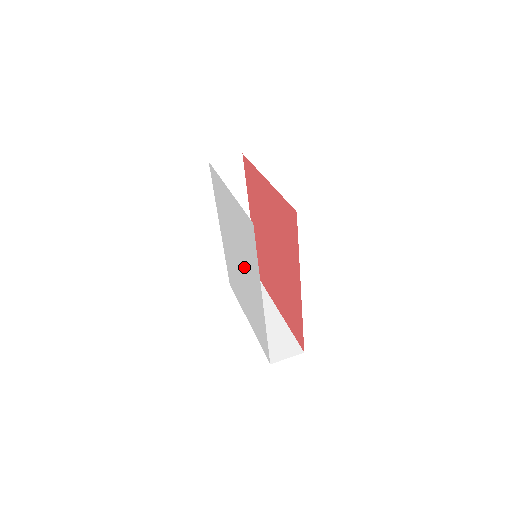
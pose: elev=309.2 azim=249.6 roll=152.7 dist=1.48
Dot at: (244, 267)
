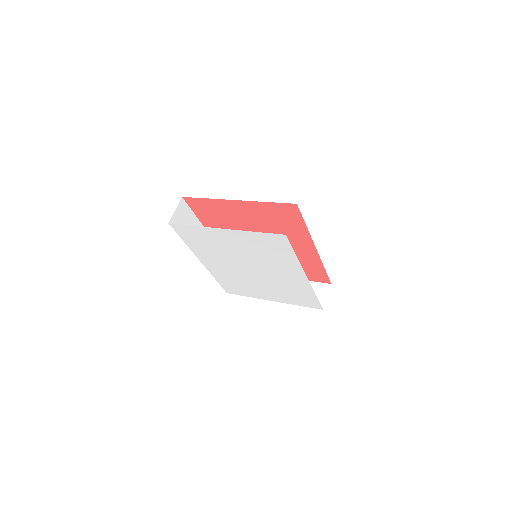
Dot at: (264, 269)
